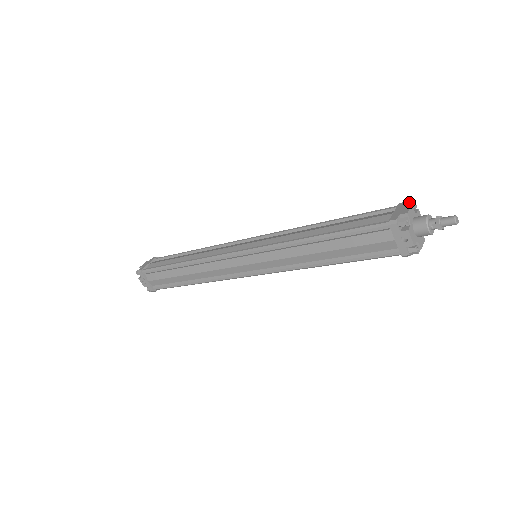
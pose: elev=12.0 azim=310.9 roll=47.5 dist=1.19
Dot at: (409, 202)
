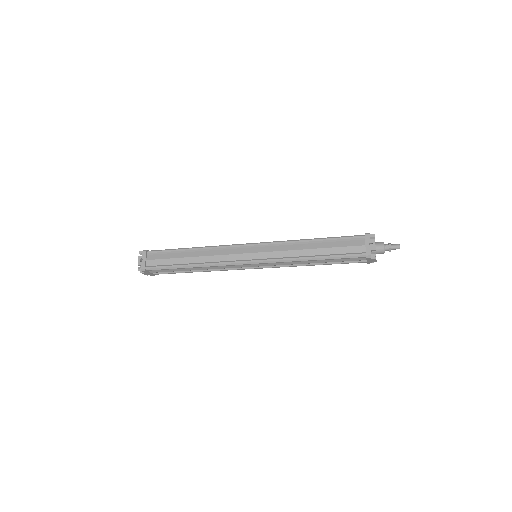
Dot at: occluded
